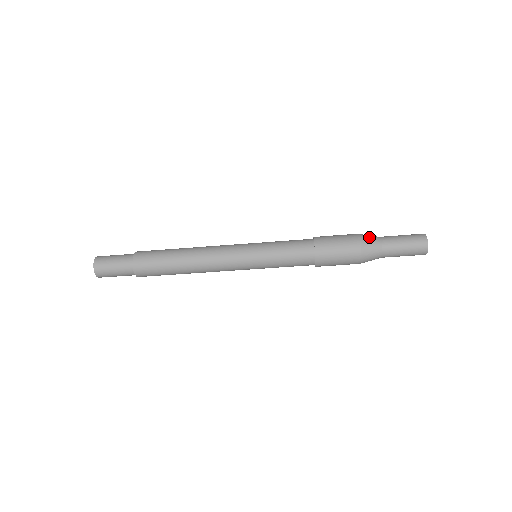
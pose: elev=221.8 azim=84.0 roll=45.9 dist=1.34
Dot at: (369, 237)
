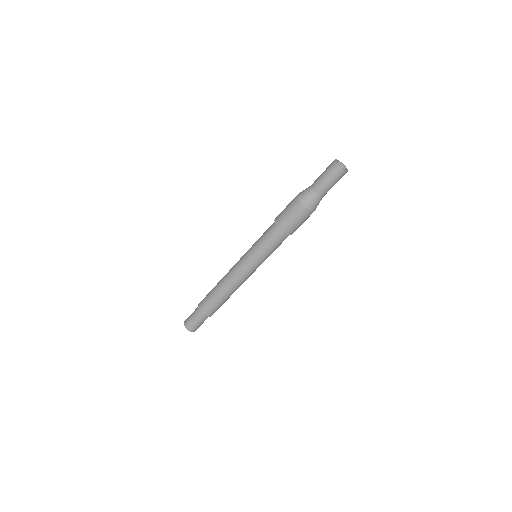
Dot at: (303, 190)
